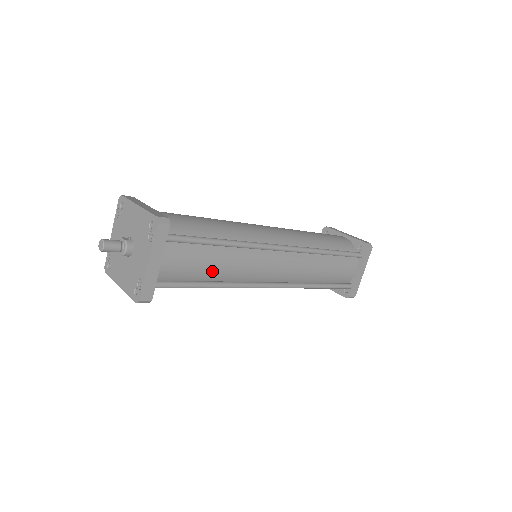
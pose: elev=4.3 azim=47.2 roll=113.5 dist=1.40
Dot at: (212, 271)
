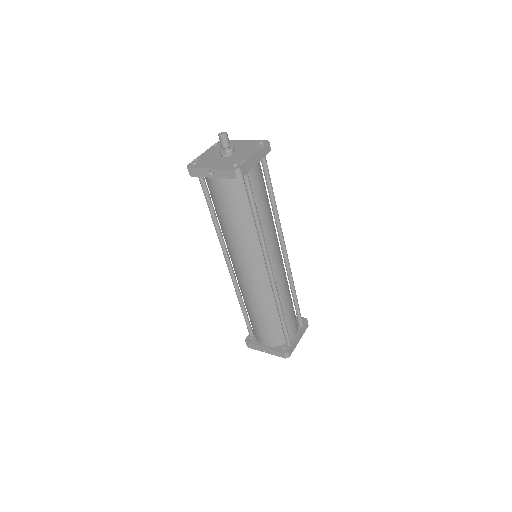
Dot at: (261, 210)
